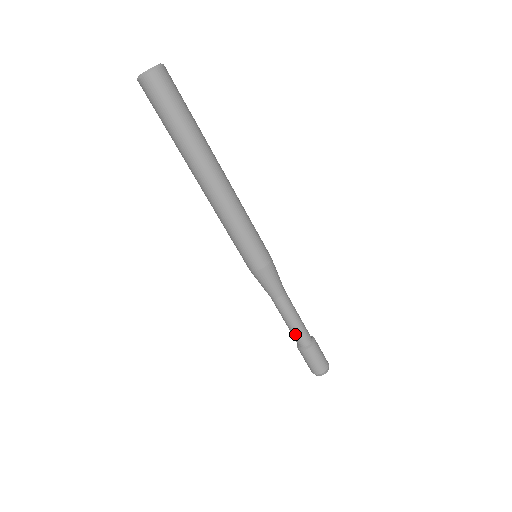
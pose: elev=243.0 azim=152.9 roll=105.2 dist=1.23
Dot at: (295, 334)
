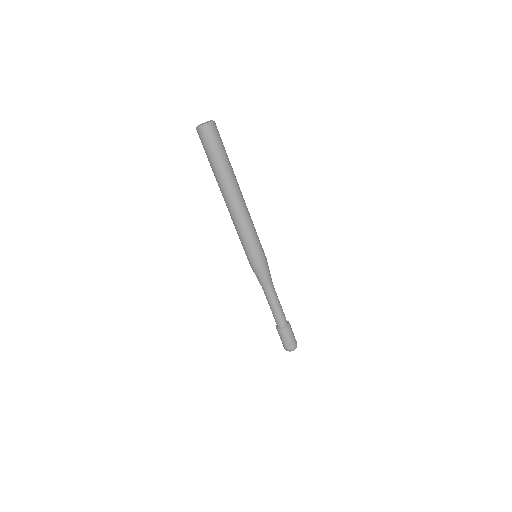
Dot at: (277, 317)
